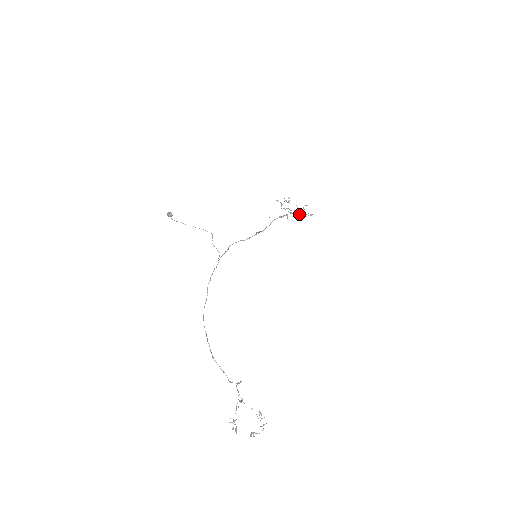
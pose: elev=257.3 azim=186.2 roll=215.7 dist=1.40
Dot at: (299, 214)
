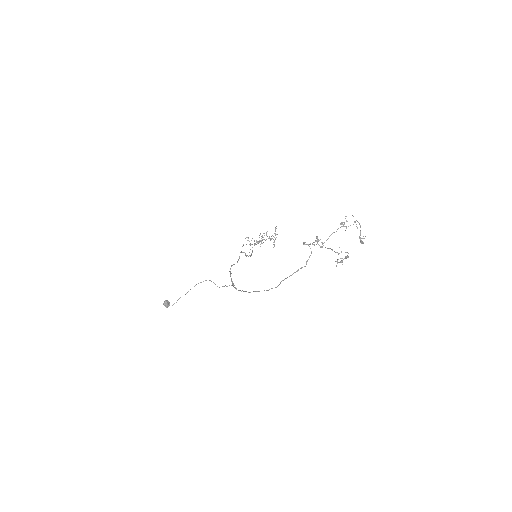
Dot at: occluded
